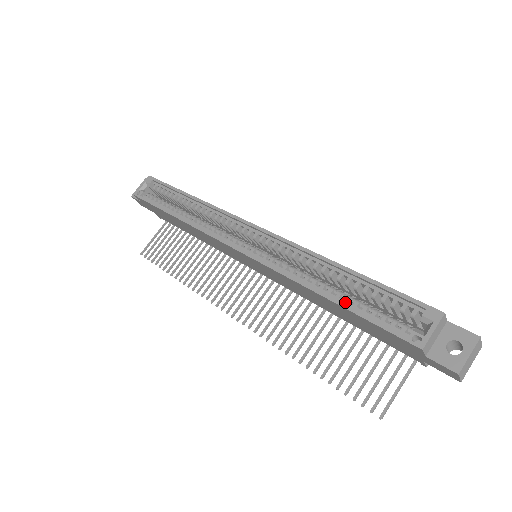
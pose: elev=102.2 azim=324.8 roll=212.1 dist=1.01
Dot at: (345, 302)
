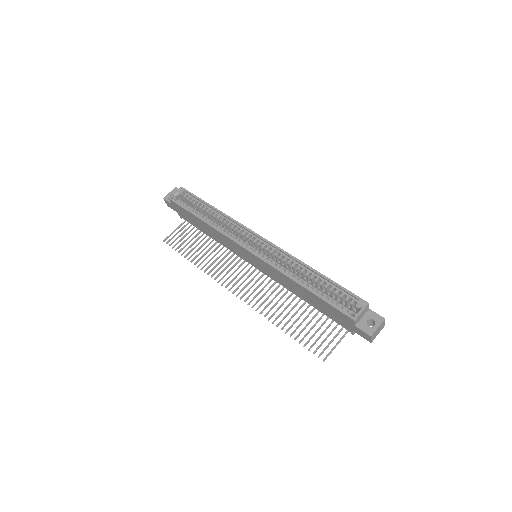
Dot at: (314, 291)
